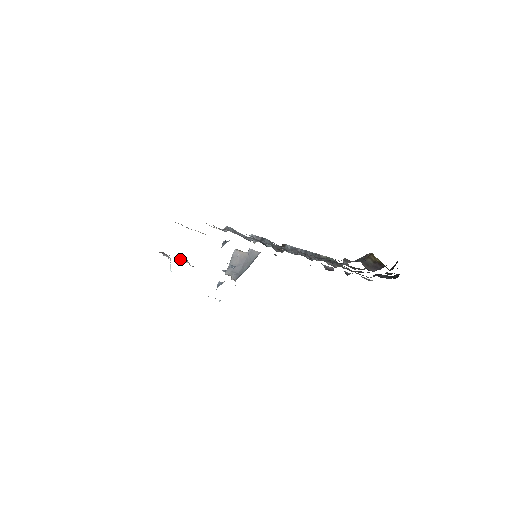
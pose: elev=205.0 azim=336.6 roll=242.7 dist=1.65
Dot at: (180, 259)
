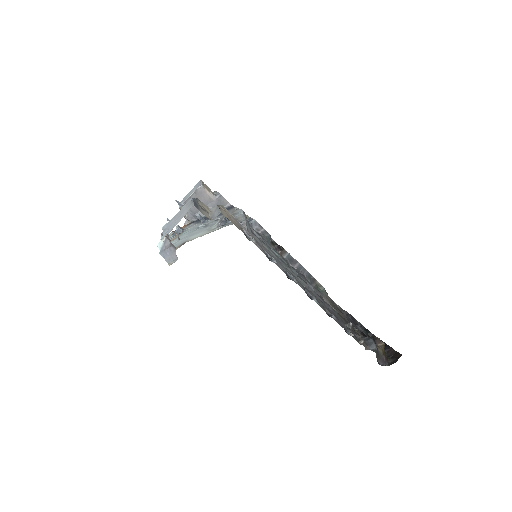
Dot at: occluded
